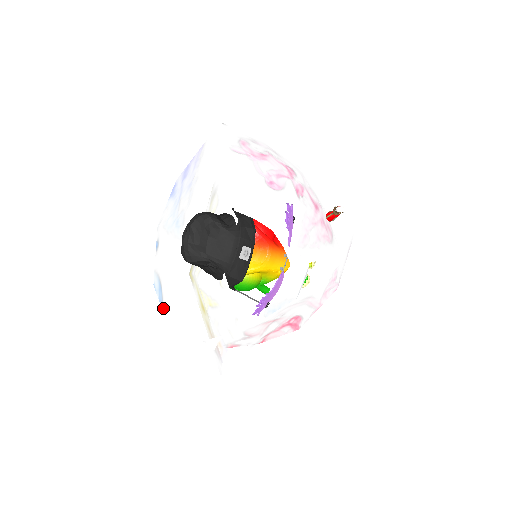
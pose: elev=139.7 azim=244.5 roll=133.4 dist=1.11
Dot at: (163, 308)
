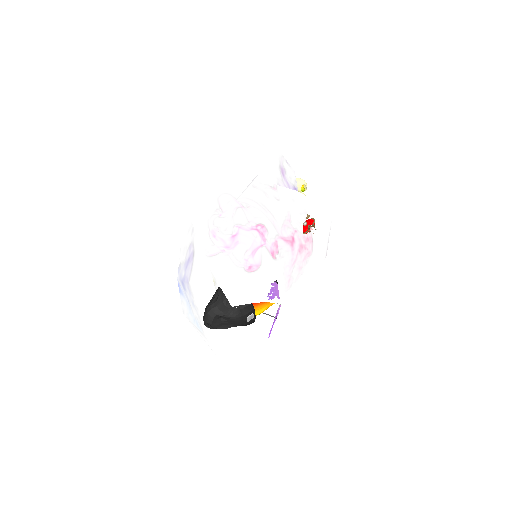
Dot at: occluded
